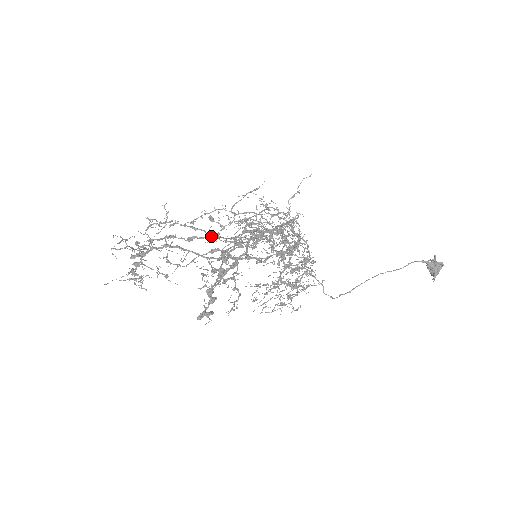
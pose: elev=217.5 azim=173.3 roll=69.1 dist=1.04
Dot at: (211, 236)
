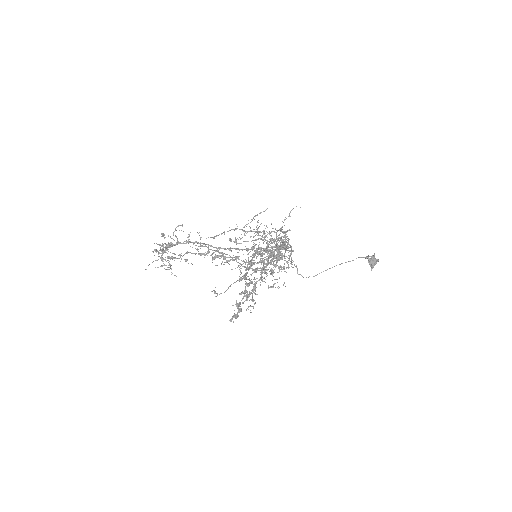
Dot at: occluded
